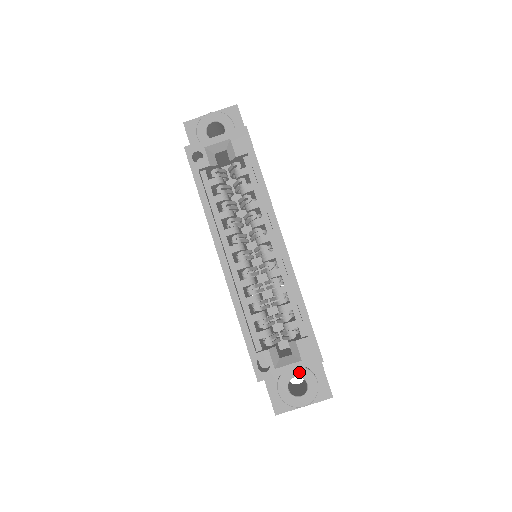
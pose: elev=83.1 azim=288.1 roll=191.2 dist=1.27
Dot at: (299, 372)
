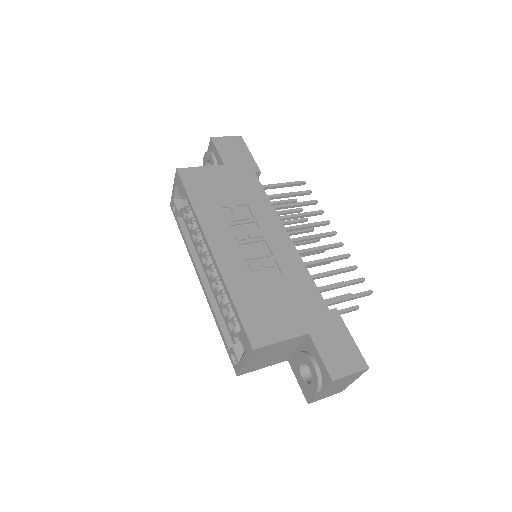
Dot at: (302, 358)
